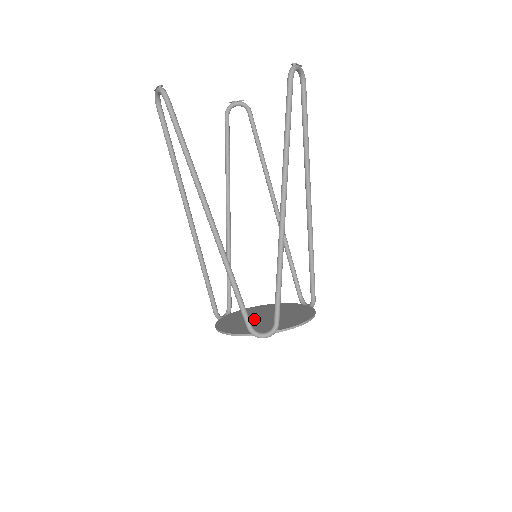
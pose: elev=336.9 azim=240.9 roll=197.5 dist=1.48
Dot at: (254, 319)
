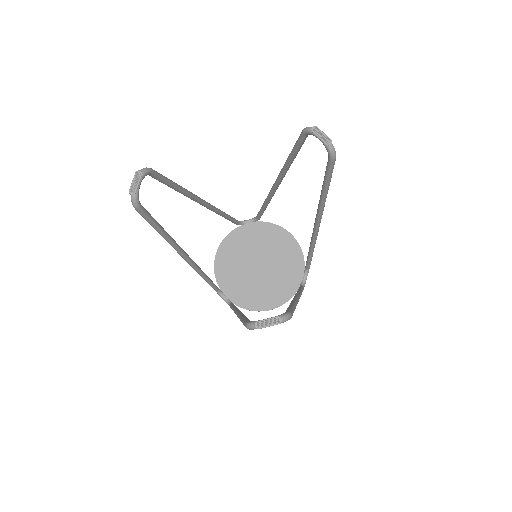
Dot at: (250, 261)
